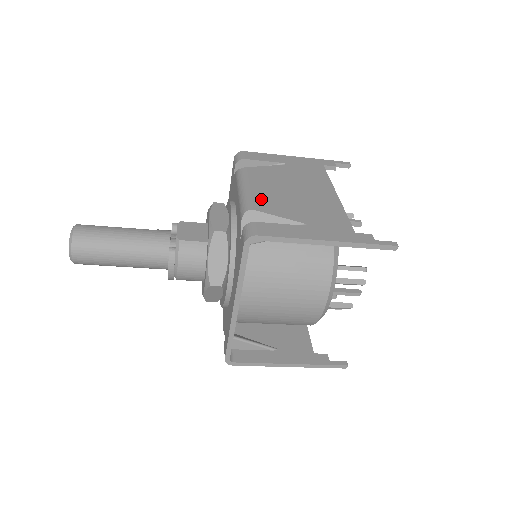
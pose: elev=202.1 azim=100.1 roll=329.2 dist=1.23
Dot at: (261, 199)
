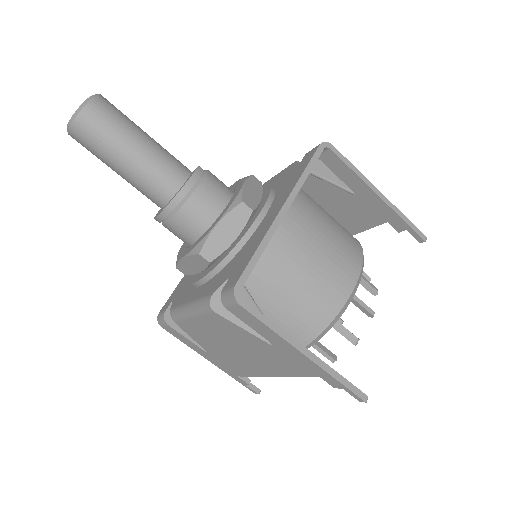
Dot at: occluded
